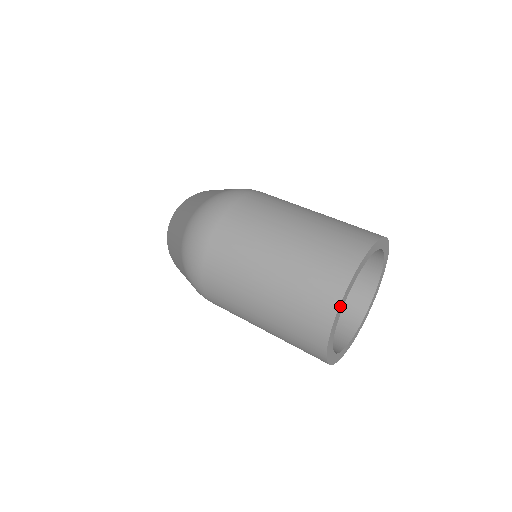
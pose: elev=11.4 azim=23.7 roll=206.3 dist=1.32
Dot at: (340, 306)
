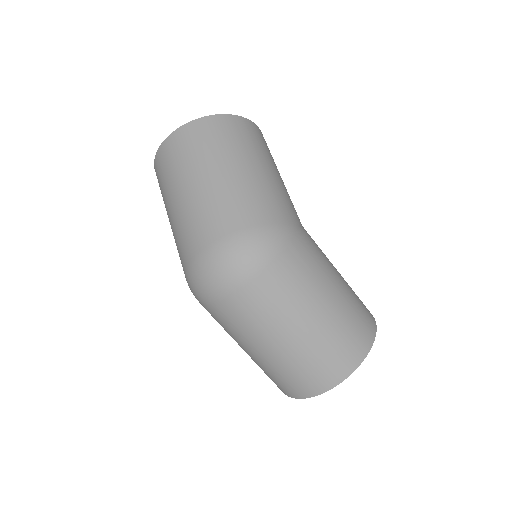
Dot at: (314, 394)
